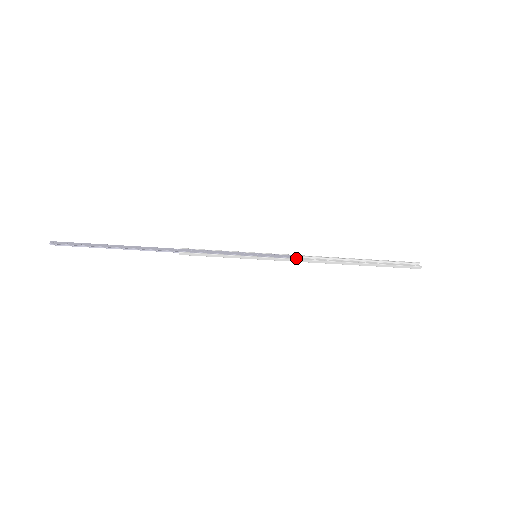
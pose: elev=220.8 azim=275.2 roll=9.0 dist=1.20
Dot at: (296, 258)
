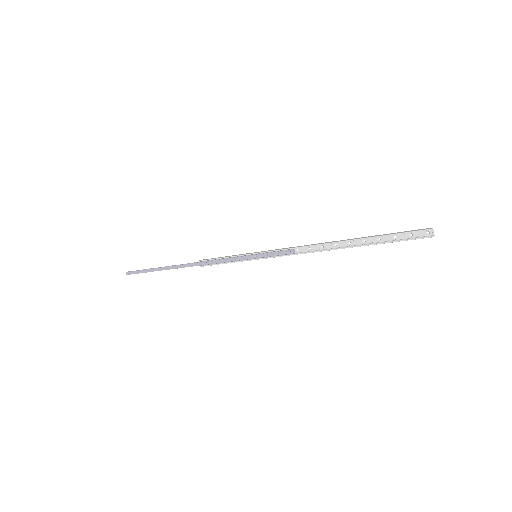
Dot at: (290, 254)
